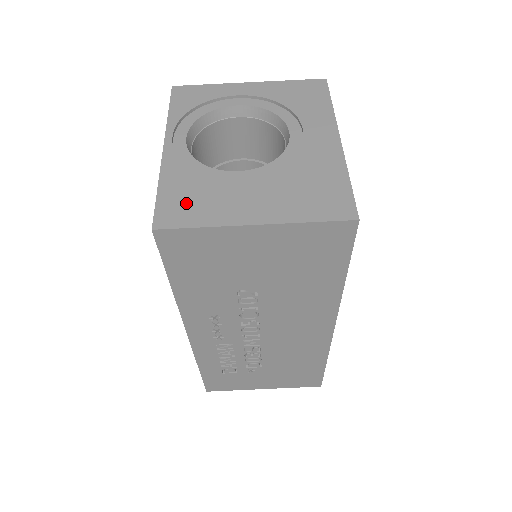
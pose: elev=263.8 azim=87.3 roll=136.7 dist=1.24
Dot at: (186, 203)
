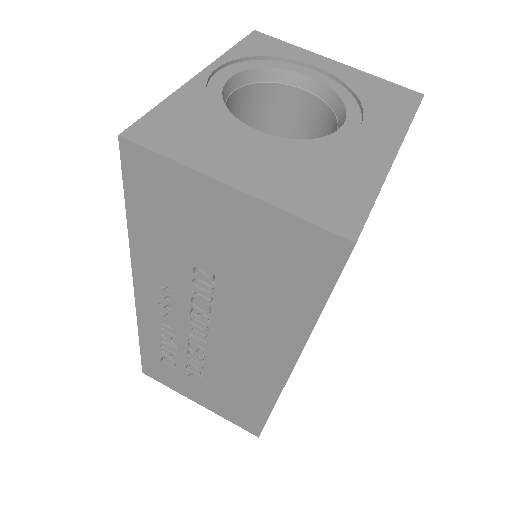
Dot at: (176, 130)
